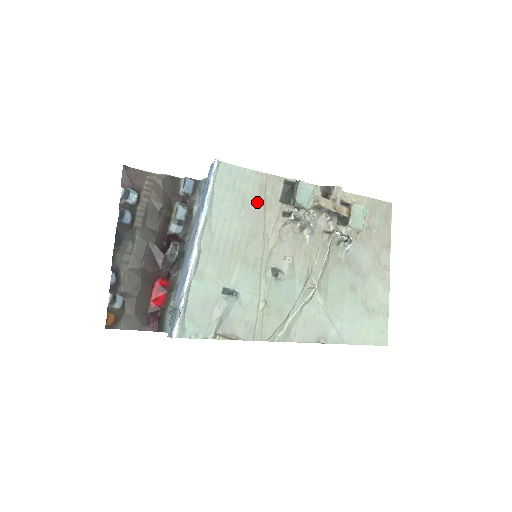
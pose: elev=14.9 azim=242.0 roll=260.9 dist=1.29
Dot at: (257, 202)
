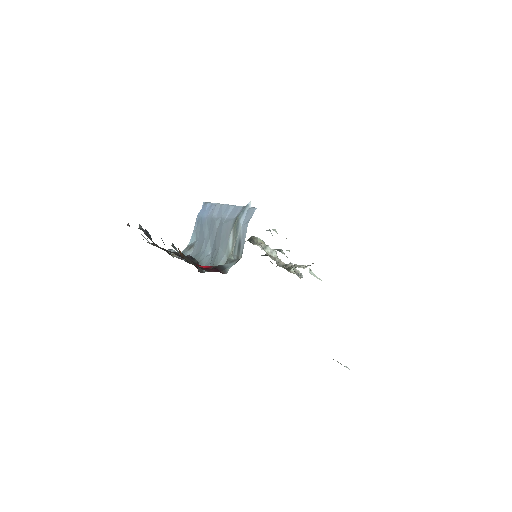
Dot at: occluded
